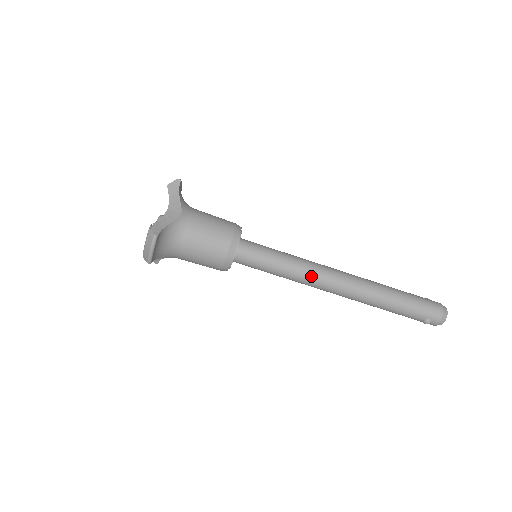
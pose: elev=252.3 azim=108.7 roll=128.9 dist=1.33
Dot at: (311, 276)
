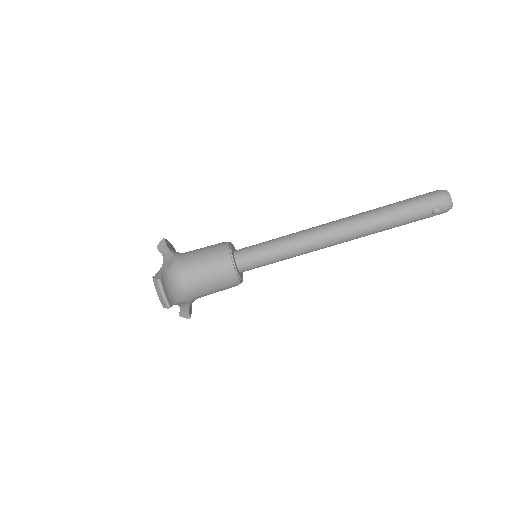
Dot at: (307, 239)
